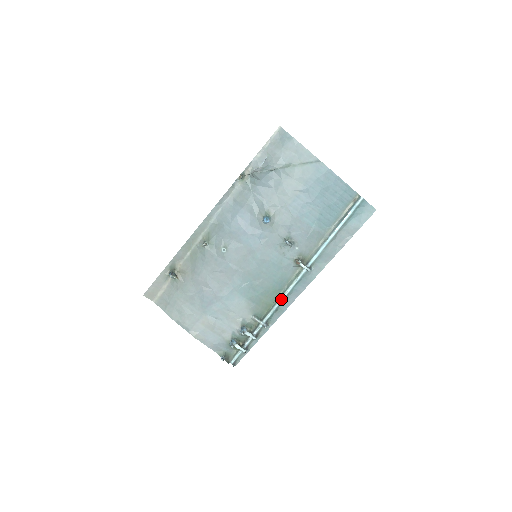
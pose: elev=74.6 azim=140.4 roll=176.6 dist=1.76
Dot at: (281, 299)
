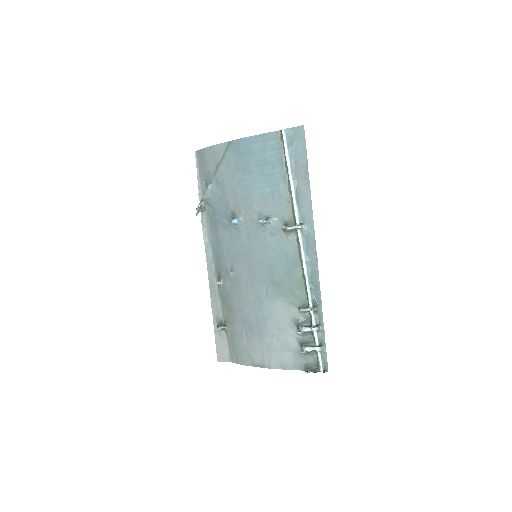
Dot at: (304, 273)
